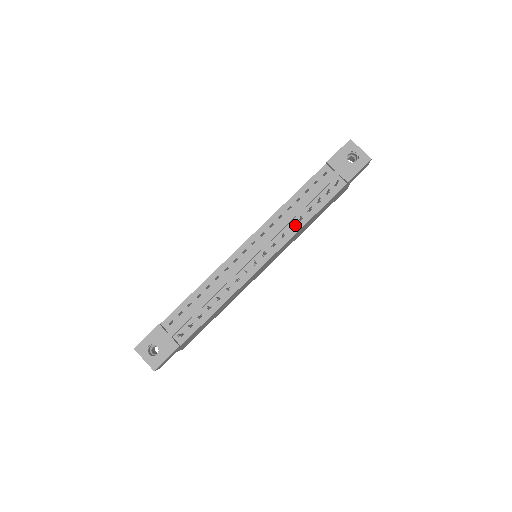
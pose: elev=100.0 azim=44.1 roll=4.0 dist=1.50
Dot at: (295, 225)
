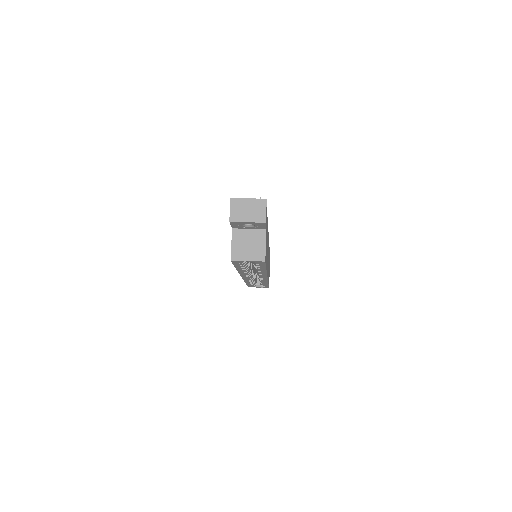
Dot at: occluded
